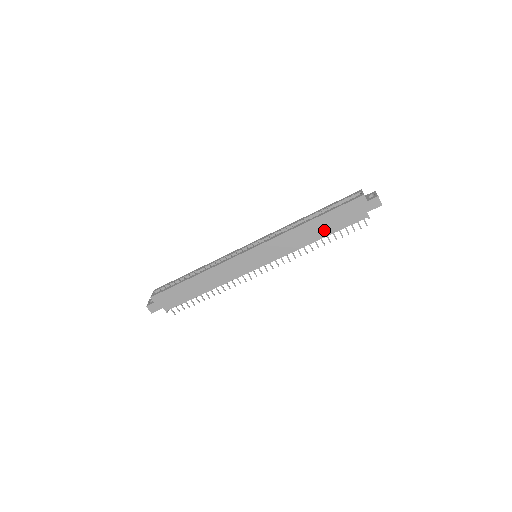
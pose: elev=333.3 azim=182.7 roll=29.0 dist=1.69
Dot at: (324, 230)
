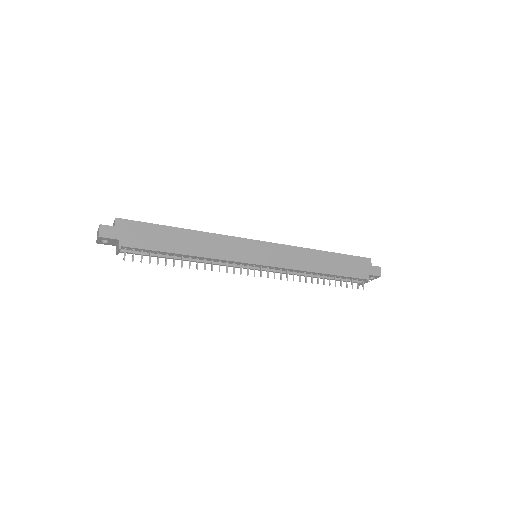
Dot at: (331, 267)
